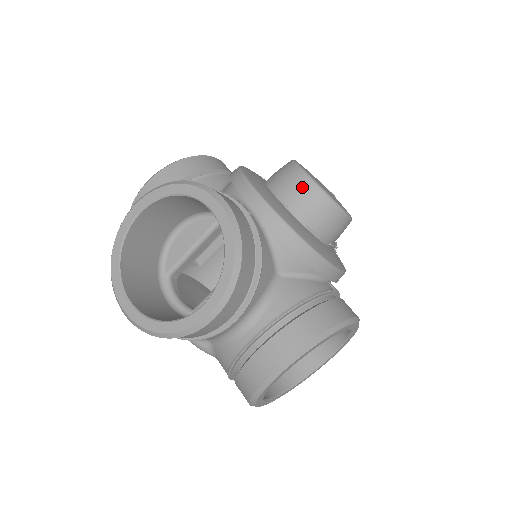
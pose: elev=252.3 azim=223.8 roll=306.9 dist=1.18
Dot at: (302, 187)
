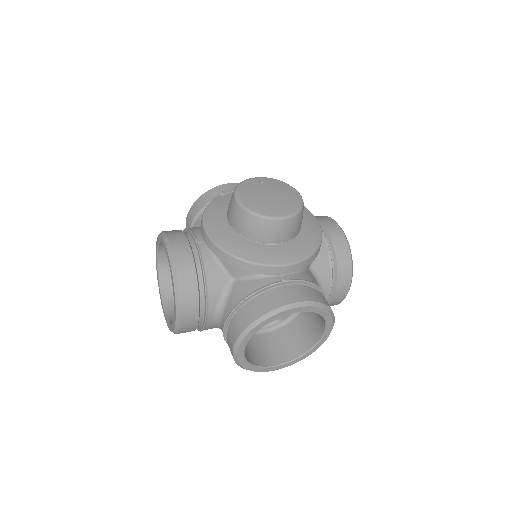
Dot at: (284, 227)
